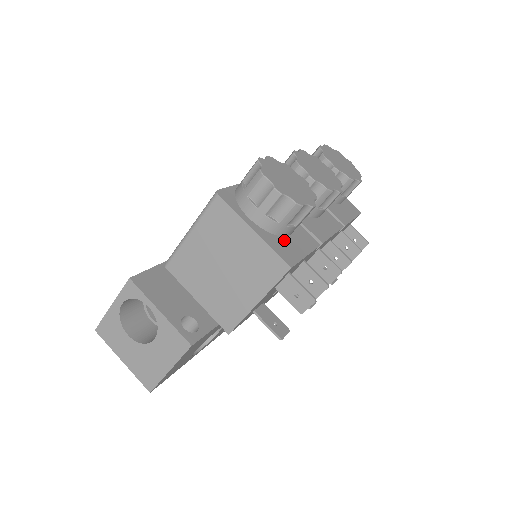
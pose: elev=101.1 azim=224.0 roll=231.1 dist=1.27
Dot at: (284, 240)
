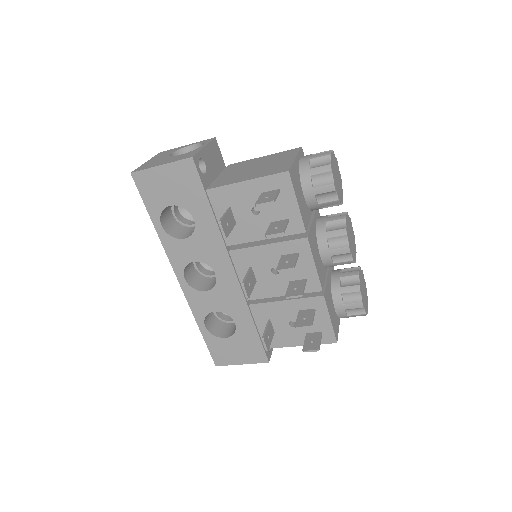
Dot at: (299, 186)
